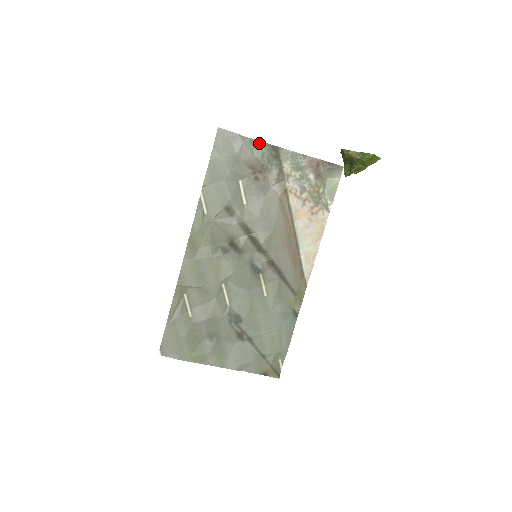
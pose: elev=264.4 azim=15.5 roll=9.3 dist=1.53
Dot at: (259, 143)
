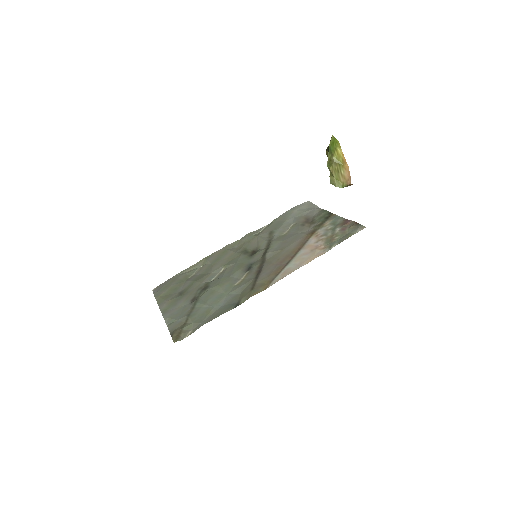
Dot at: (323, 211)
